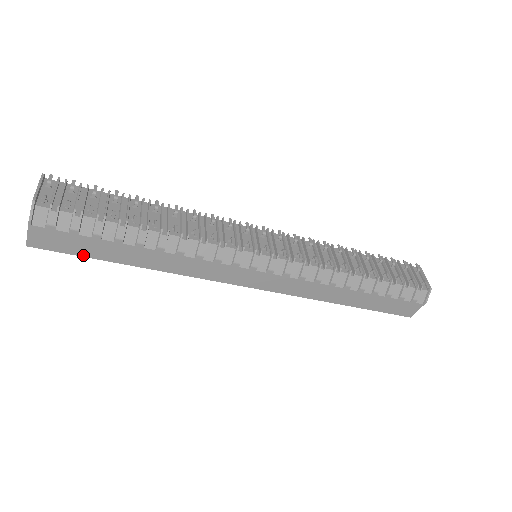
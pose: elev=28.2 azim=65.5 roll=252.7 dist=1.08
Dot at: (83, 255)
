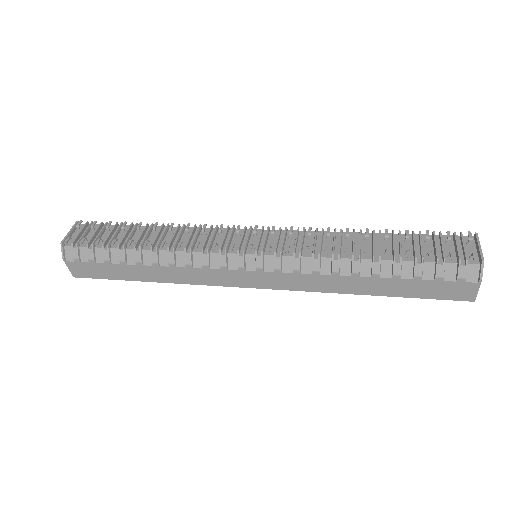
Dot at: (110, 278)
